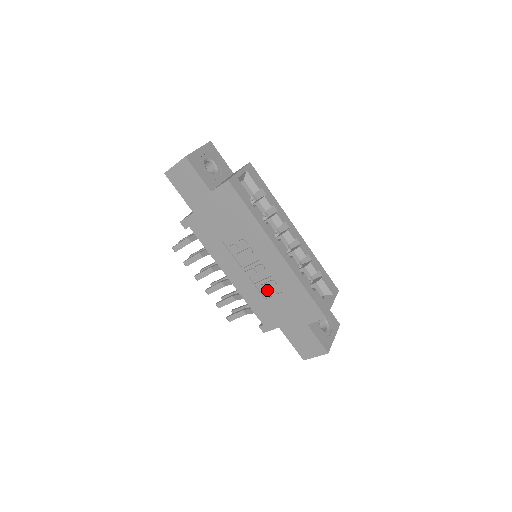
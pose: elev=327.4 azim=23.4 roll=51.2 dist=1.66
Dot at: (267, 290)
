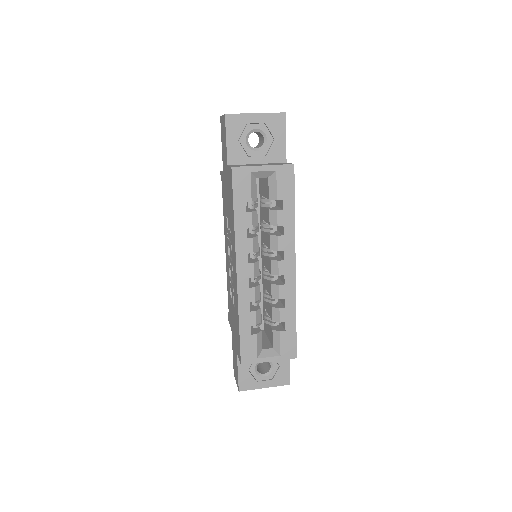
Dot at: occluded
